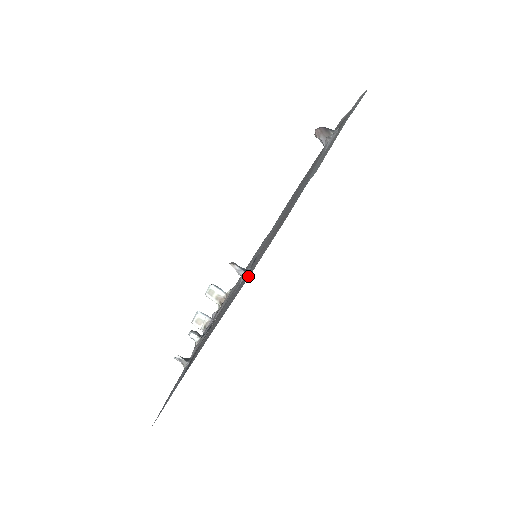
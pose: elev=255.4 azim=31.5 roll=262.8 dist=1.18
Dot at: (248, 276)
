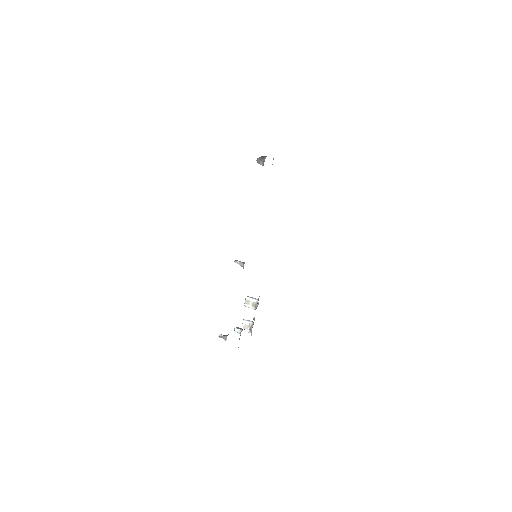
Dot at: occluded
